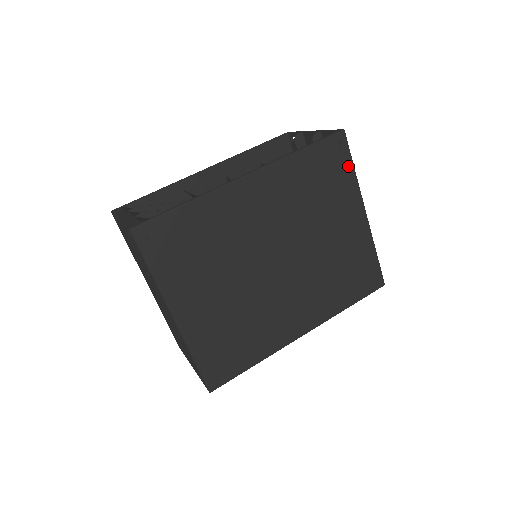
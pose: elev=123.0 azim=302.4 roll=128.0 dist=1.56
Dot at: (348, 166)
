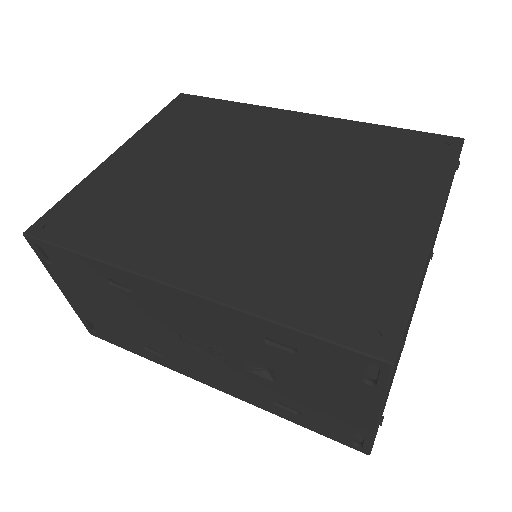
Dot at: (444, 167)
